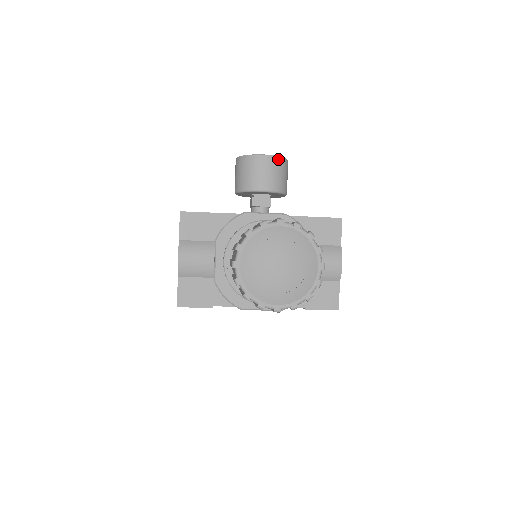
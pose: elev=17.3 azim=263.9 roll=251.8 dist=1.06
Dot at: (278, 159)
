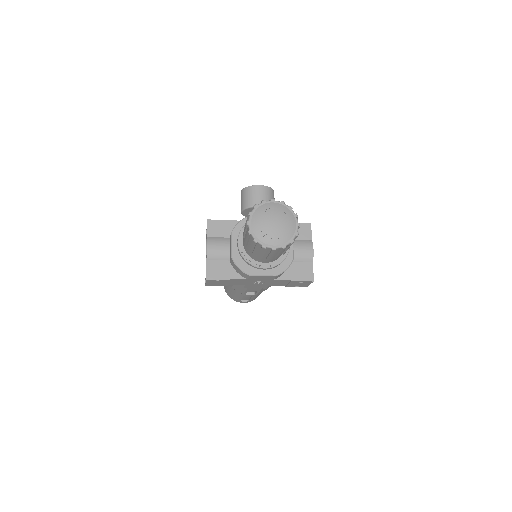
Dot at: (268, 188)
